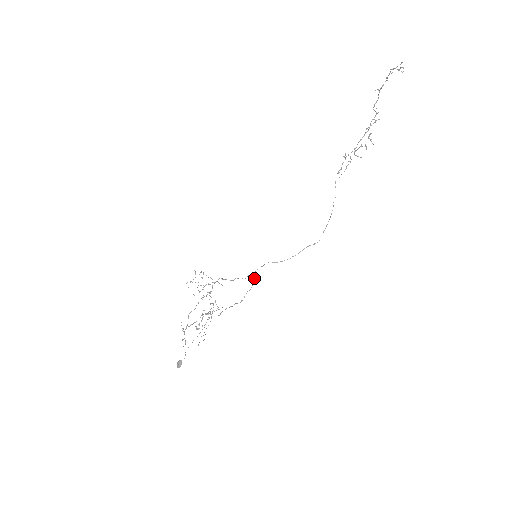
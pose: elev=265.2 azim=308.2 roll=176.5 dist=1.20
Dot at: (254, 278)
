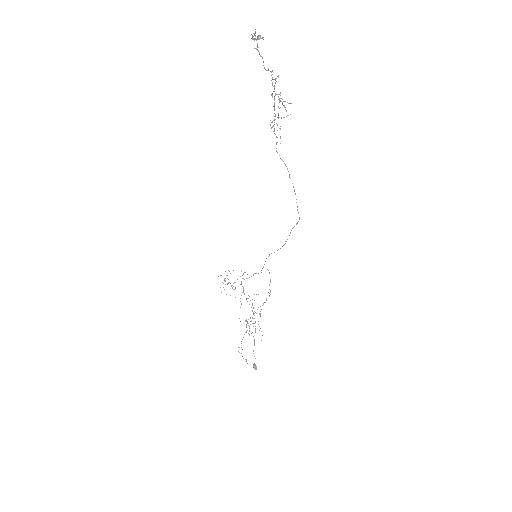
Dot at: occluded
